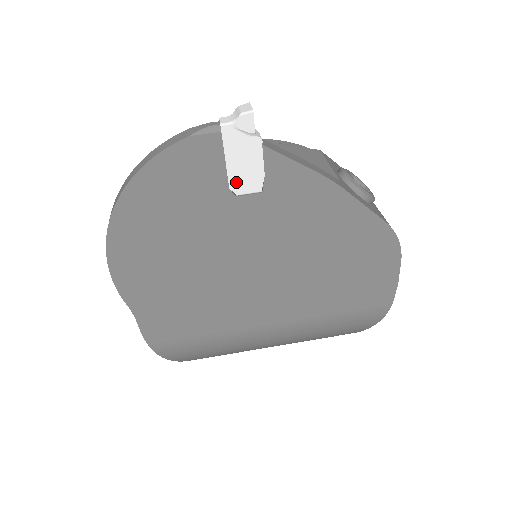
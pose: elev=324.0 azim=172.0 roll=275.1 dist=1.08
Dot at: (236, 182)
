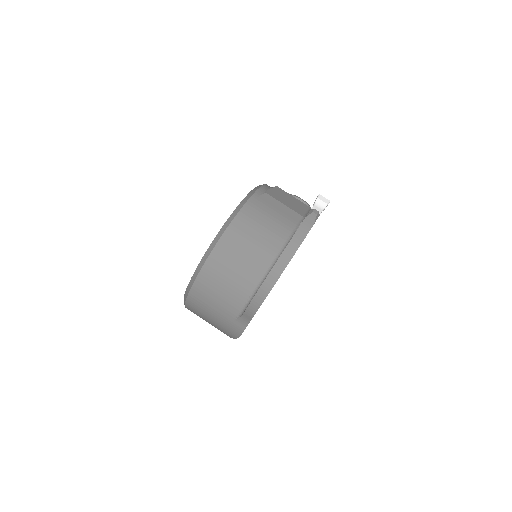
Dot at: occluded
